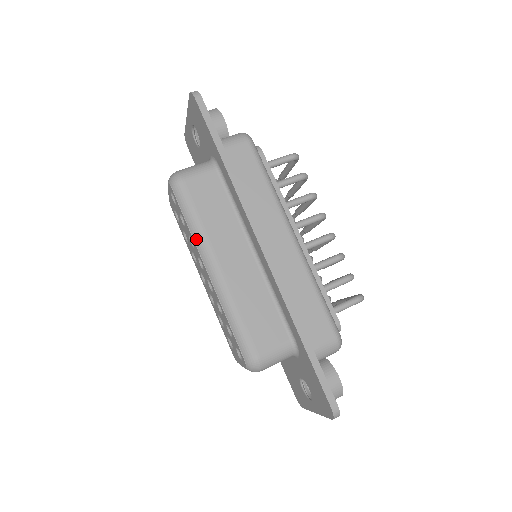
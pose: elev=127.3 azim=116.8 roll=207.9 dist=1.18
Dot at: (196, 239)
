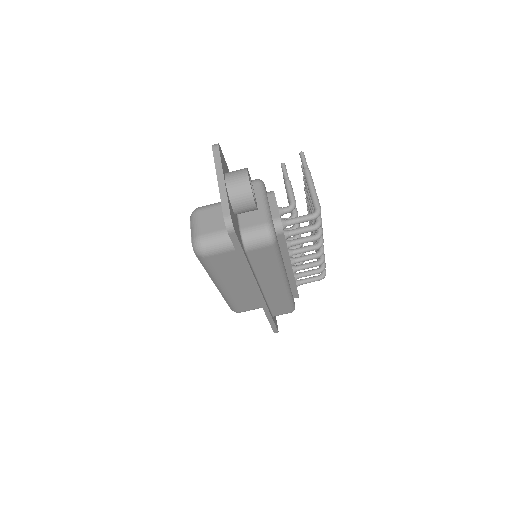
Dot at: (210, 276)
